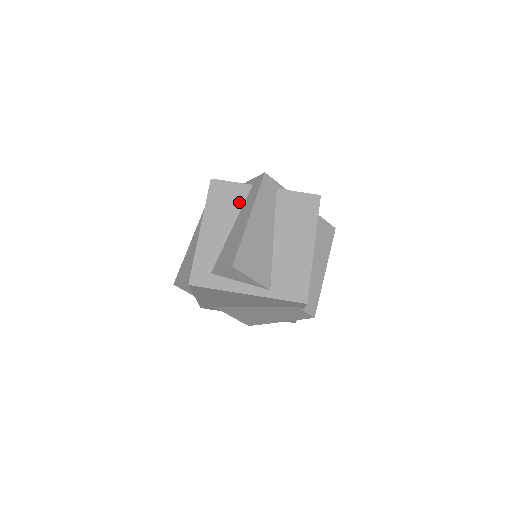
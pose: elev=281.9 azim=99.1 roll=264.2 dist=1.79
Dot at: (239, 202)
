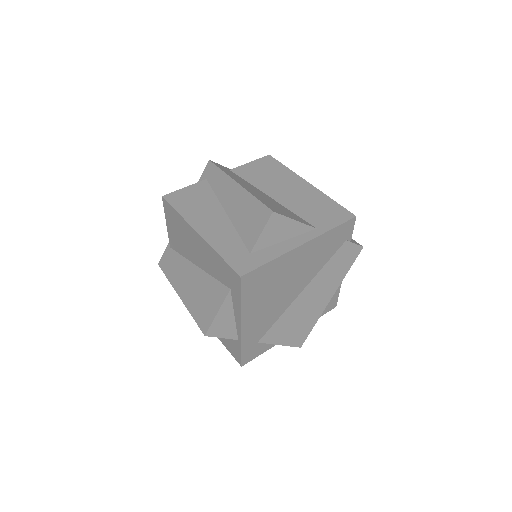
Dot at: (209, 195)
